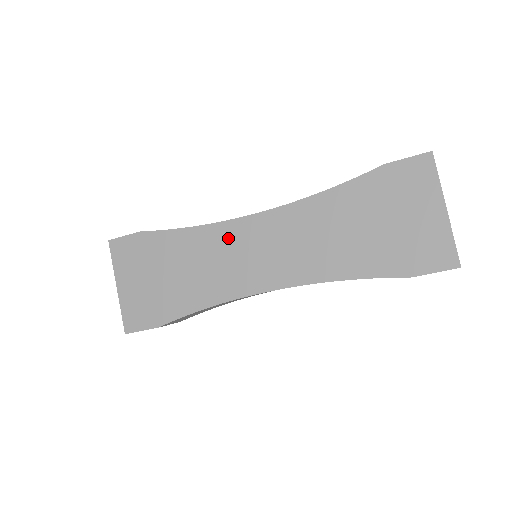
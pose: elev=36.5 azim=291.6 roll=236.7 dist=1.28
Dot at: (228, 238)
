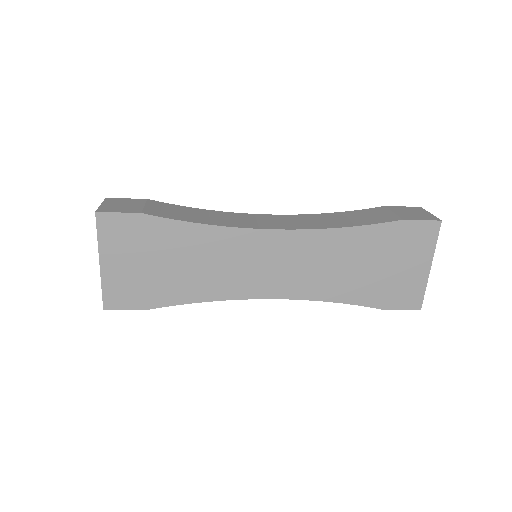
Dot at: (242, 245)
